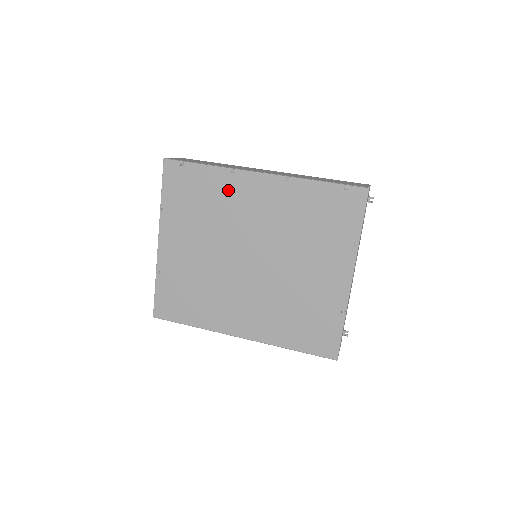
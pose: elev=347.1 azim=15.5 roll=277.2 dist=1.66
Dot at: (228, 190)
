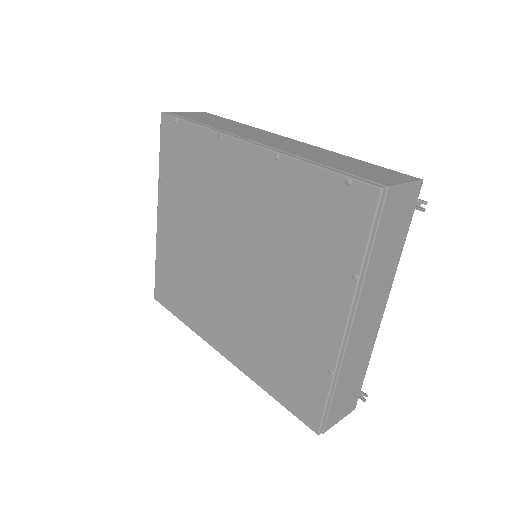
Dot at: (215, 162)
